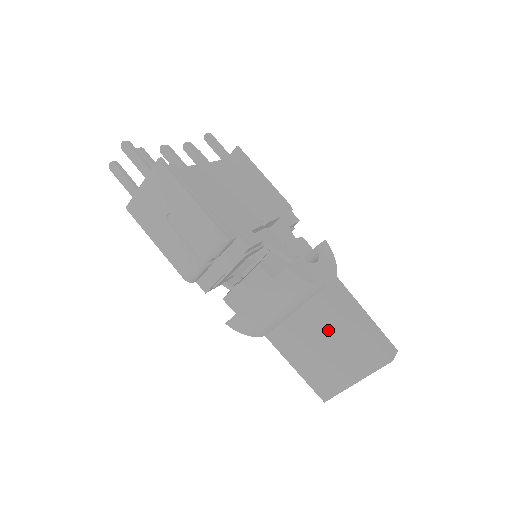
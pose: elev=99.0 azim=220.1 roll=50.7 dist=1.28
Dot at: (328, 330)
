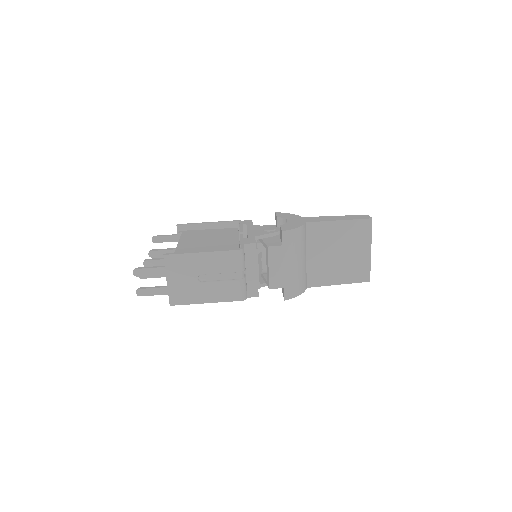
Dot at: (331, 243)
